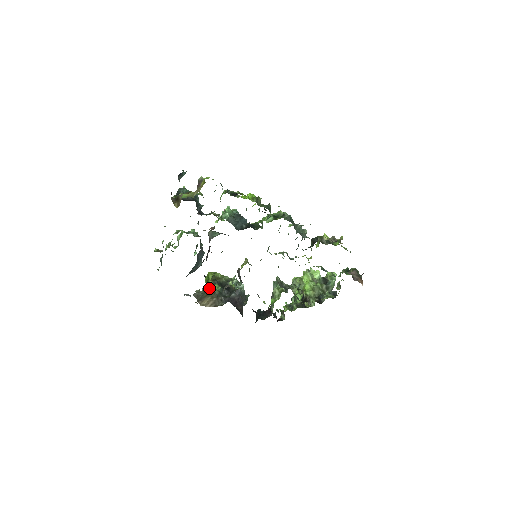
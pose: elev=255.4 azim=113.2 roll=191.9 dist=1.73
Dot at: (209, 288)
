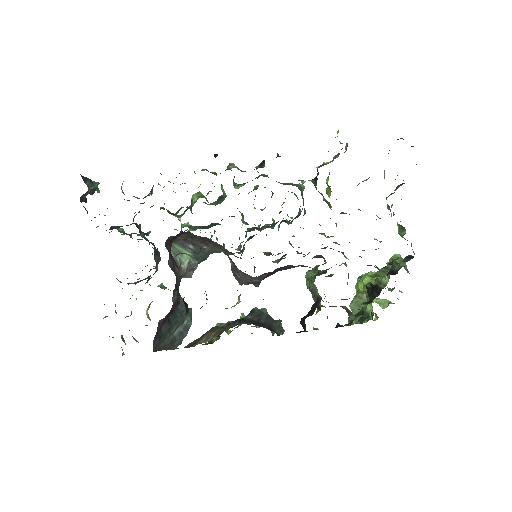
Dot at: (212, 339)
